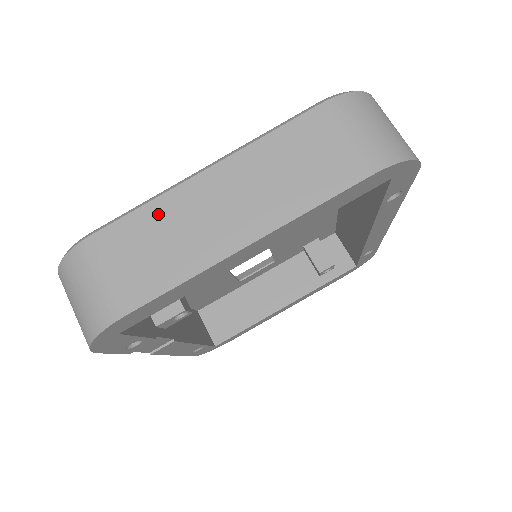
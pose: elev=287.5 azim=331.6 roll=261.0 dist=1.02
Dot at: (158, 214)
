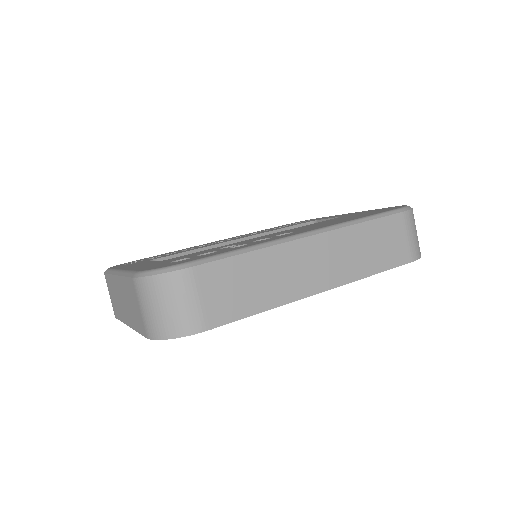
Dot at: (112, 283)
